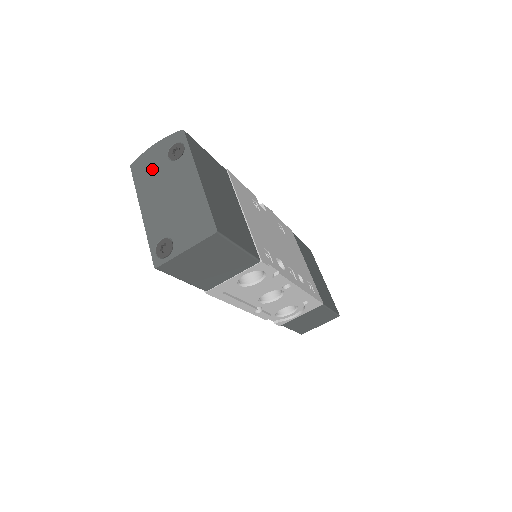
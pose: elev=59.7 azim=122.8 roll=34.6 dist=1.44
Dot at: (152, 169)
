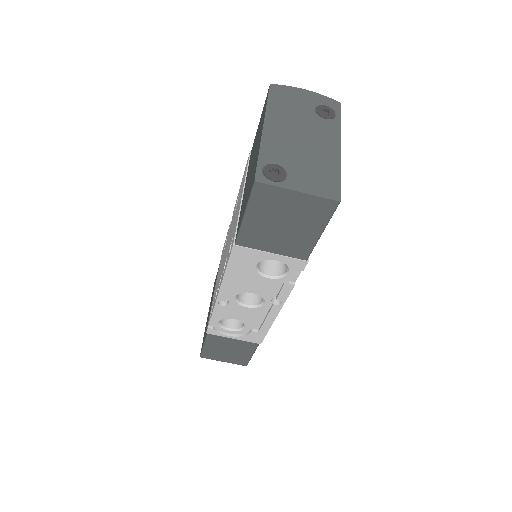
Dot at: (294, 104)
